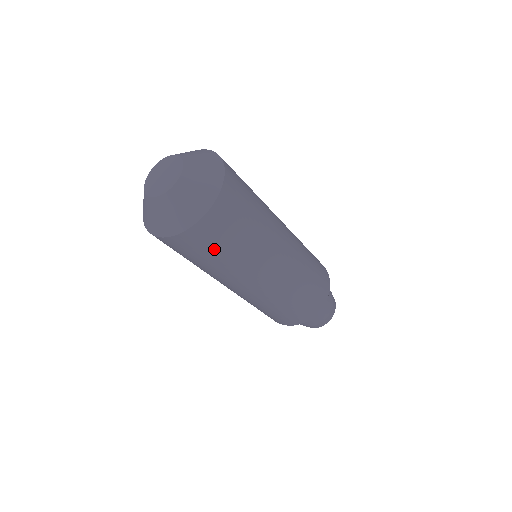
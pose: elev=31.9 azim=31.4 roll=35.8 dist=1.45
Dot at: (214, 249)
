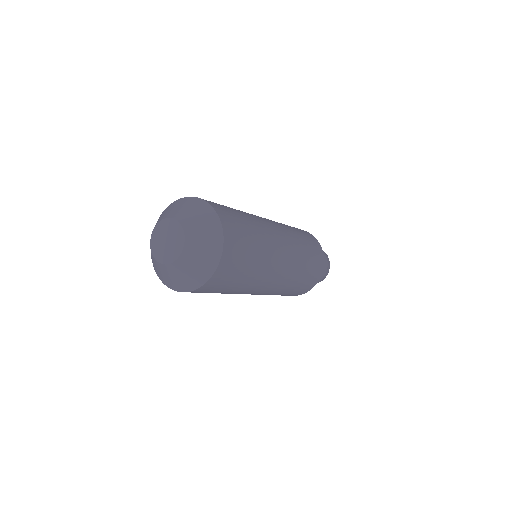
Dot at: occluded
